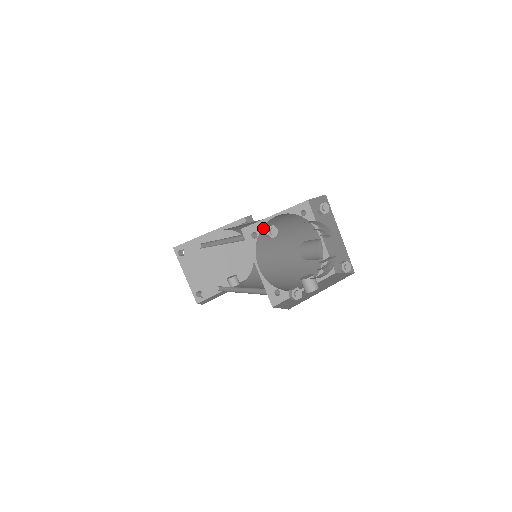
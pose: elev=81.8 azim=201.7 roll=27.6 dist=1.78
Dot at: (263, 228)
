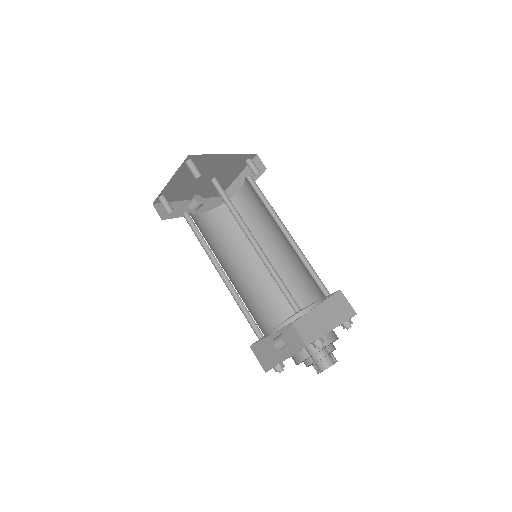
Dot at: (277, 227)
